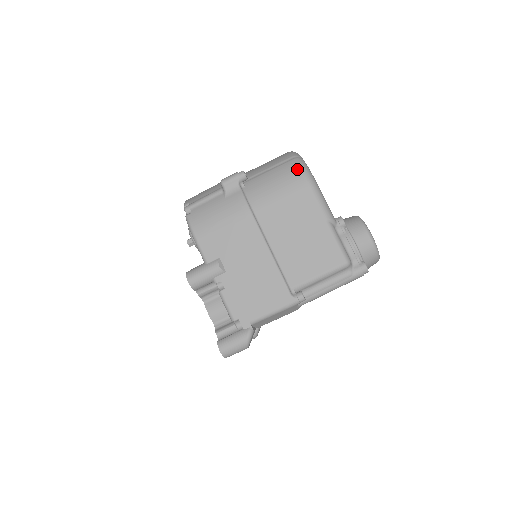
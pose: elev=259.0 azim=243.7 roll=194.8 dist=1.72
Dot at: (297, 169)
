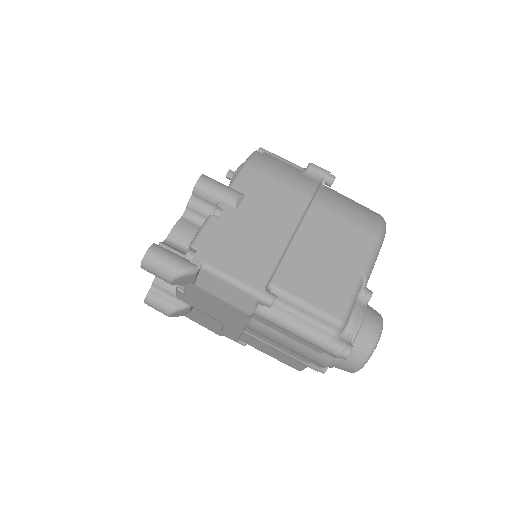
Dot at: (378, 220)
